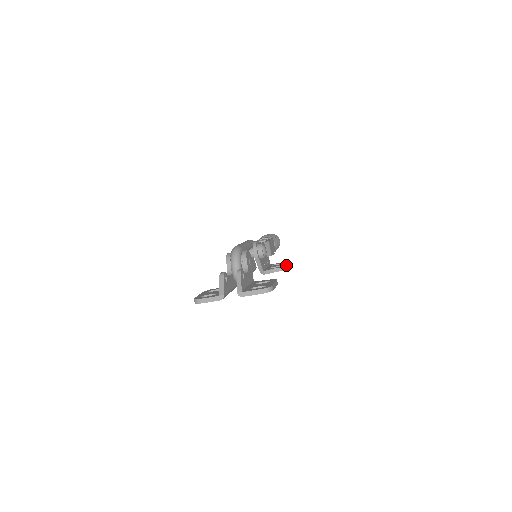
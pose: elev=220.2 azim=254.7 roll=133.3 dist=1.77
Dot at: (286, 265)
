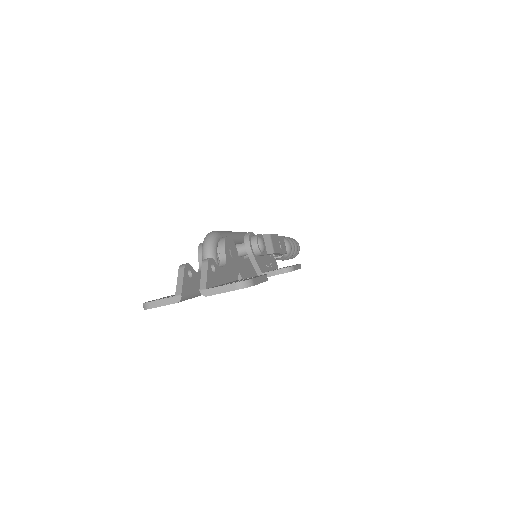
Dot at: (295, 266)
